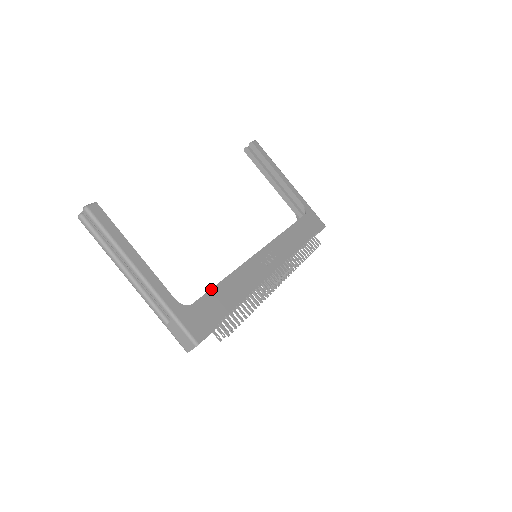
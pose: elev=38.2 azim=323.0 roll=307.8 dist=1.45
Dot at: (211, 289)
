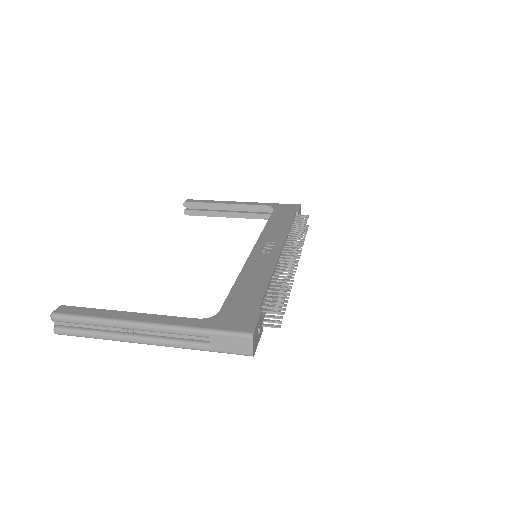
Dot at: (229, 293)
